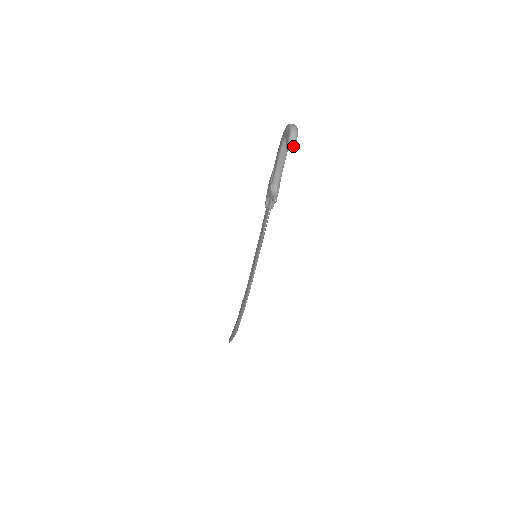
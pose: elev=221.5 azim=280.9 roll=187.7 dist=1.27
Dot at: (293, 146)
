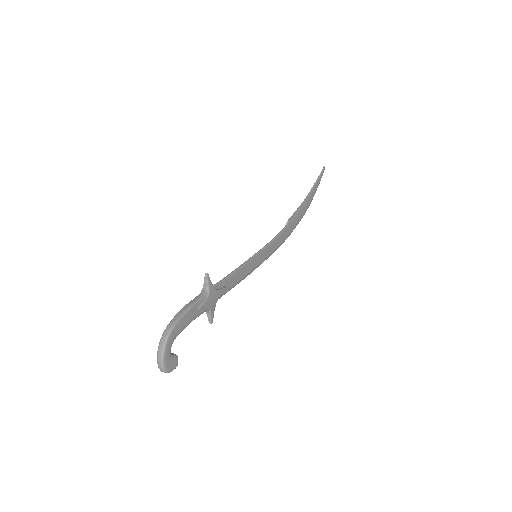
Dot at: (172, 369)
